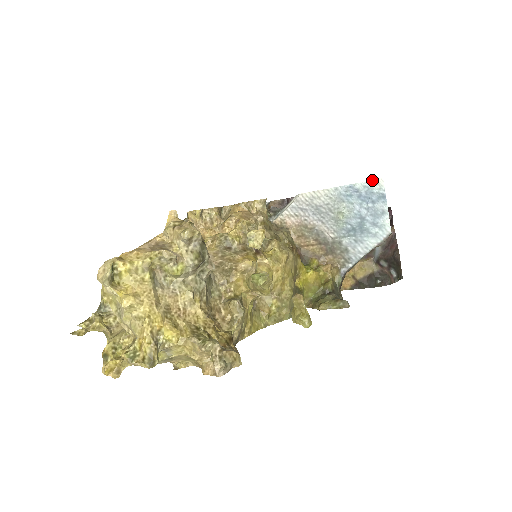
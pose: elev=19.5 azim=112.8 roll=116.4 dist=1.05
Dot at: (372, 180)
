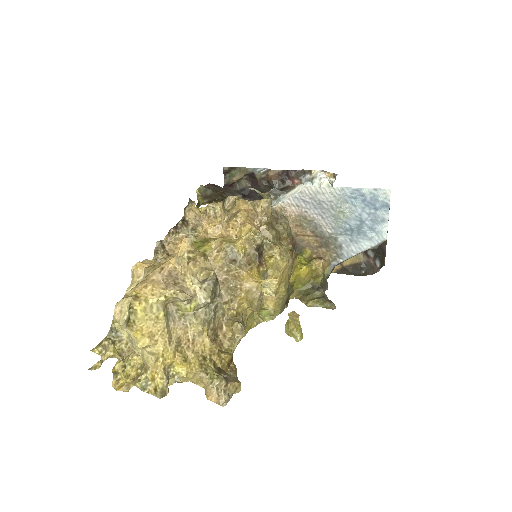
Dot at: (380, 188)
